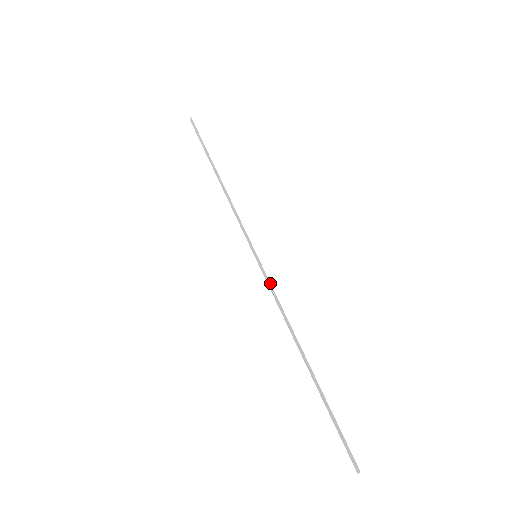
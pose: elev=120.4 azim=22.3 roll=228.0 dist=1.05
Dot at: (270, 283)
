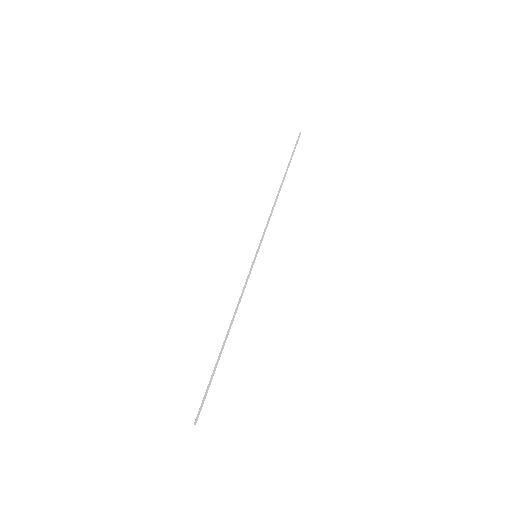
Dot at: occluded
